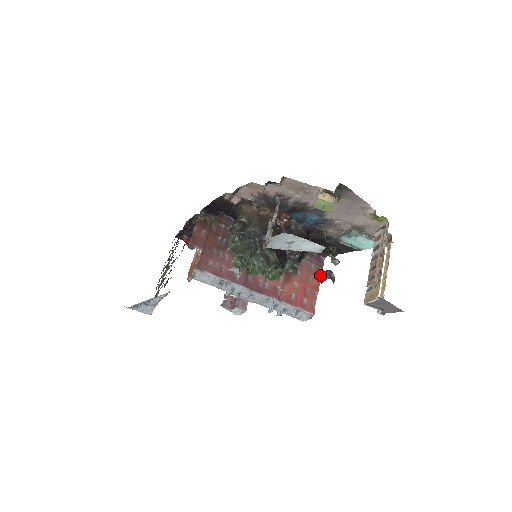
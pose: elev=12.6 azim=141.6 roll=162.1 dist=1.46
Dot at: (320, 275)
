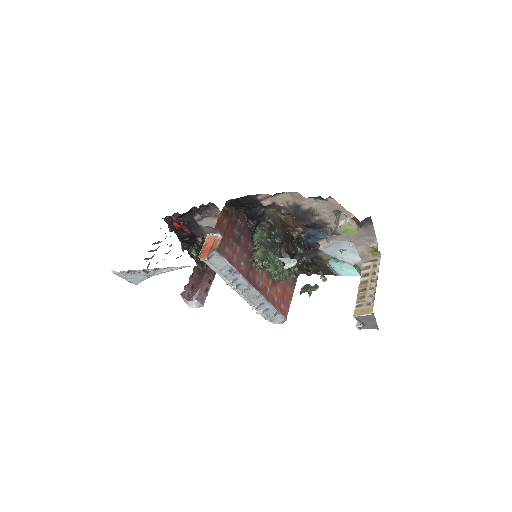
Dot at: (313, 286)
